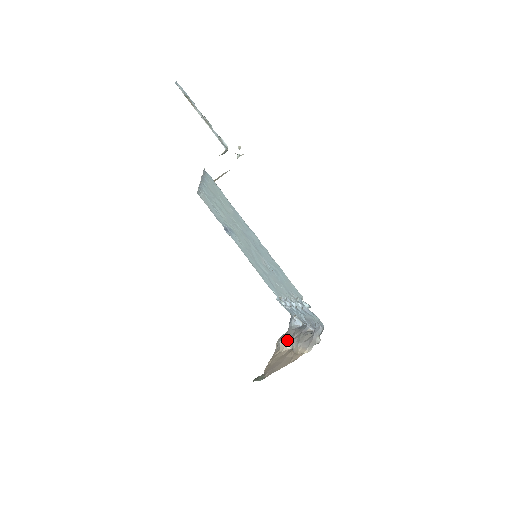
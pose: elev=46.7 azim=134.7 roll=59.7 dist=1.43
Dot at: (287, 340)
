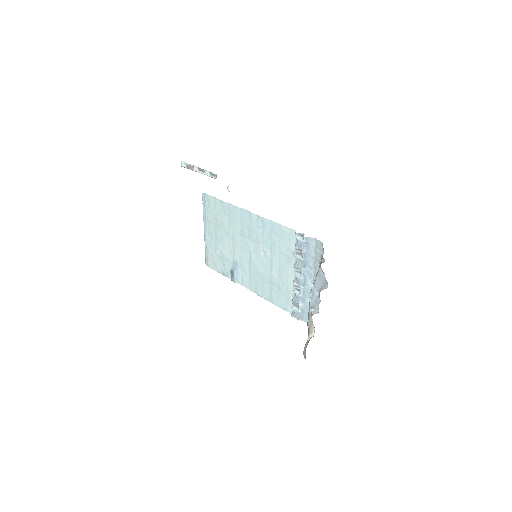
Dot at: (308, 330)
